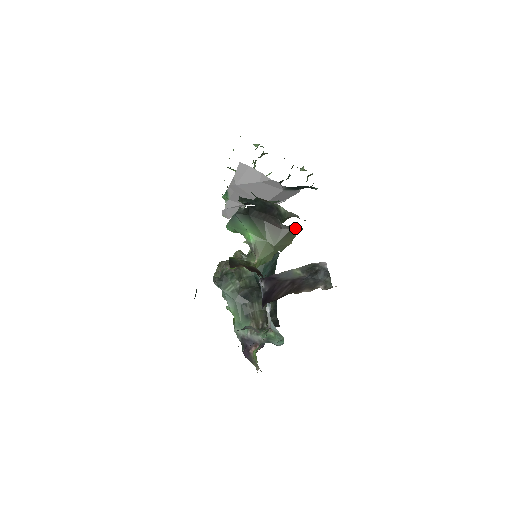
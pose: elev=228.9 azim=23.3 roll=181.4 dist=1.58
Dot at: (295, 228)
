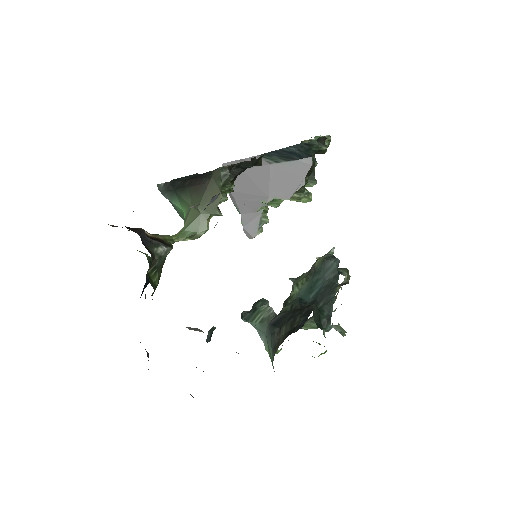
Dot at: (215, 174)
